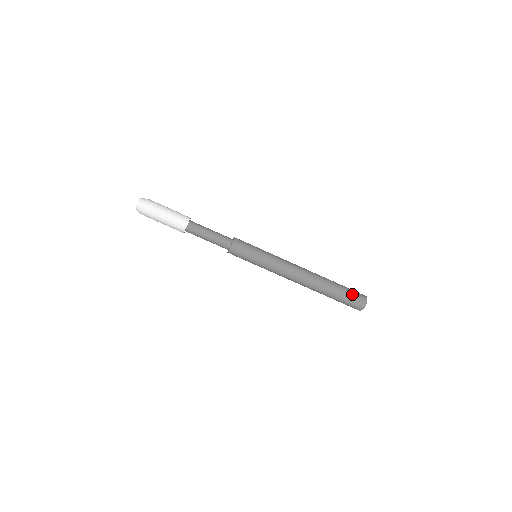
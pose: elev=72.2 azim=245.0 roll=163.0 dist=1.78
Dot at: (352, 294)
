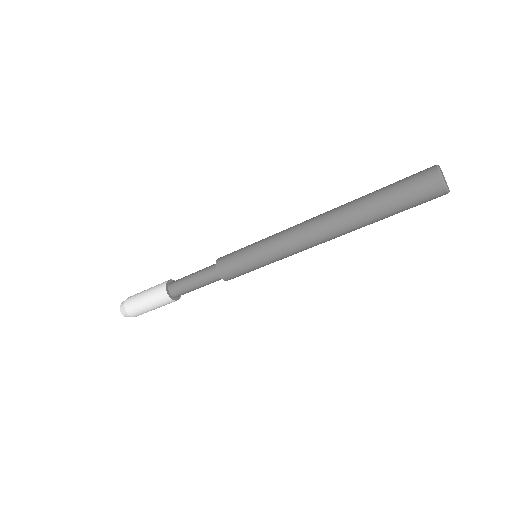
Dot at: (406, 185)
